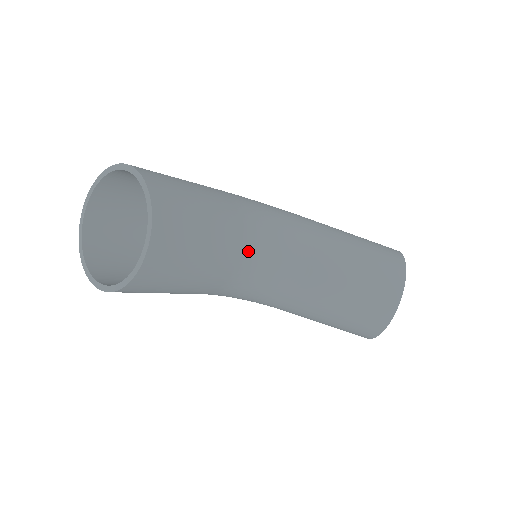
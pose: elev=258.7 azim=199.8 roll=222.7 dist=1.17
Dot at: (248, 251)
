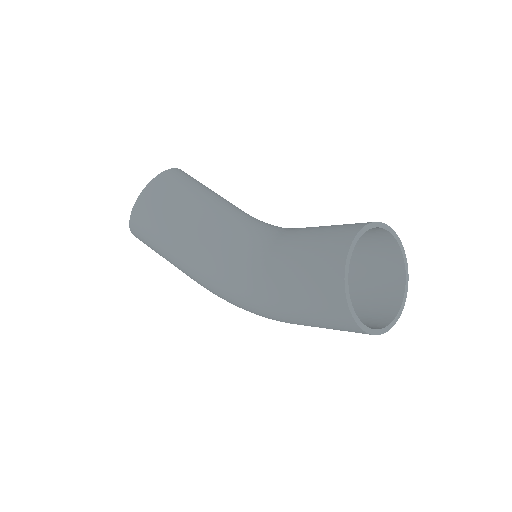
Dot at: (235, 219)
